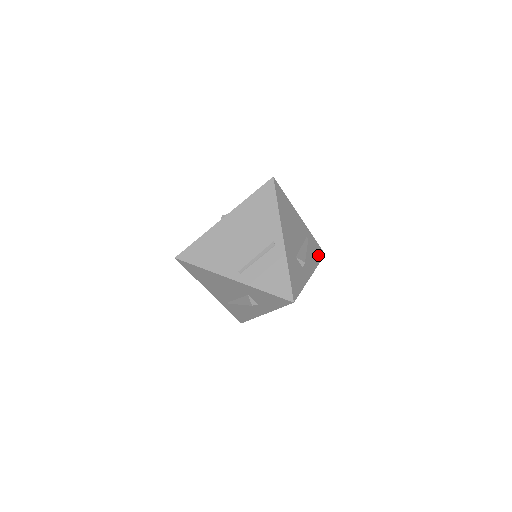
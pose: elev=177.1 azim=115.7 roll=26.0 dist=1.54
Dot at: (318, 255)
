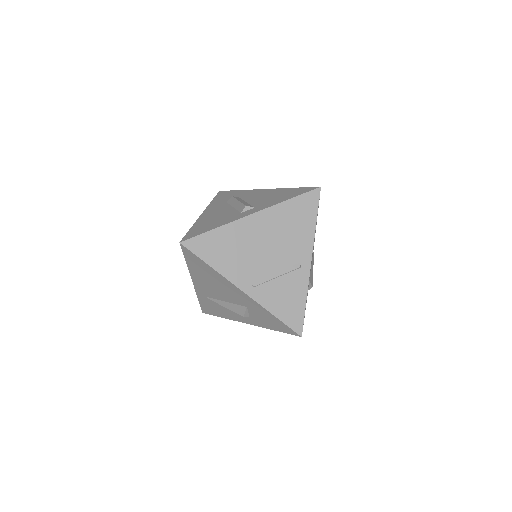
Dot at: occluded
